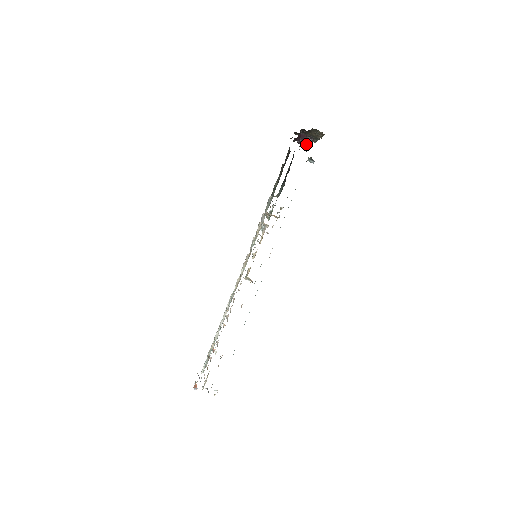
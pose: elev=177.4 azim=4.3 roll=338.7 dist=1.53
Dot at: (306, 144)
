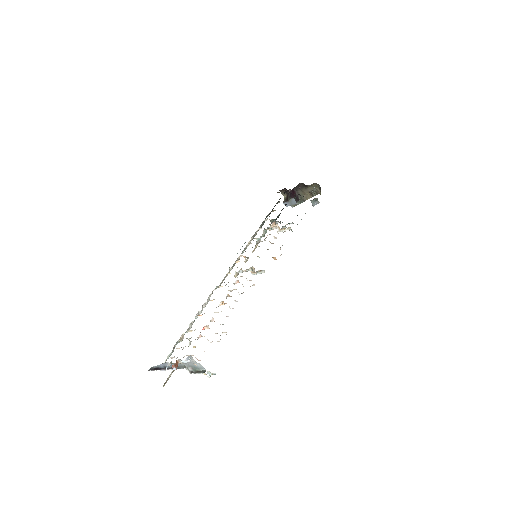
Dot at: (294, 199)
